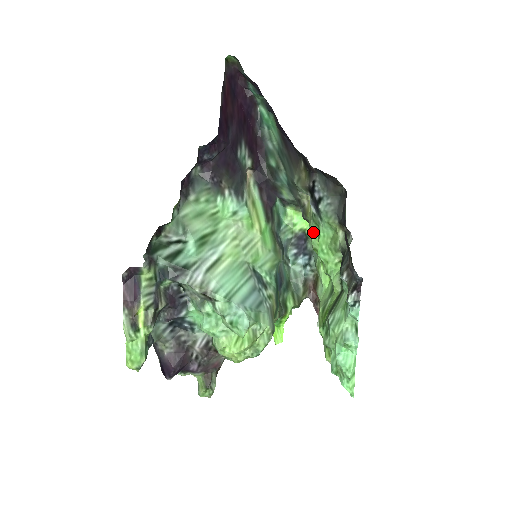
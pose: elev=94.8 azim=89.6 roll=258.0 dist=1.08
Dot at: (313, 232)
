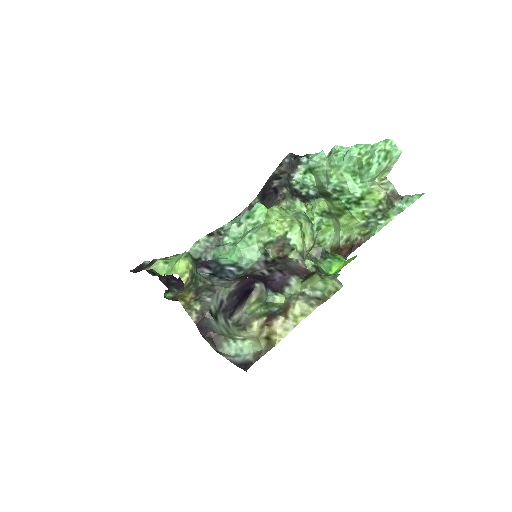
Dot at: occluded
